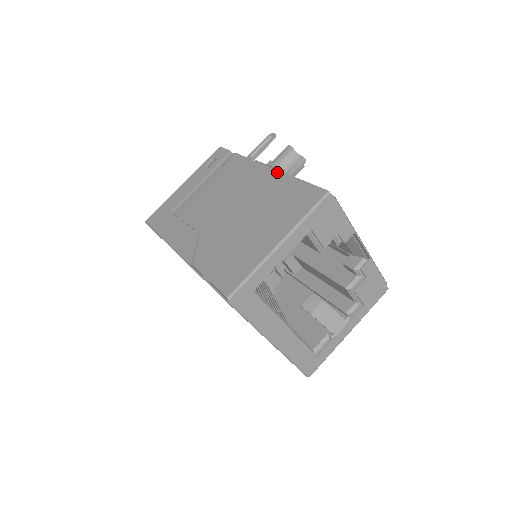
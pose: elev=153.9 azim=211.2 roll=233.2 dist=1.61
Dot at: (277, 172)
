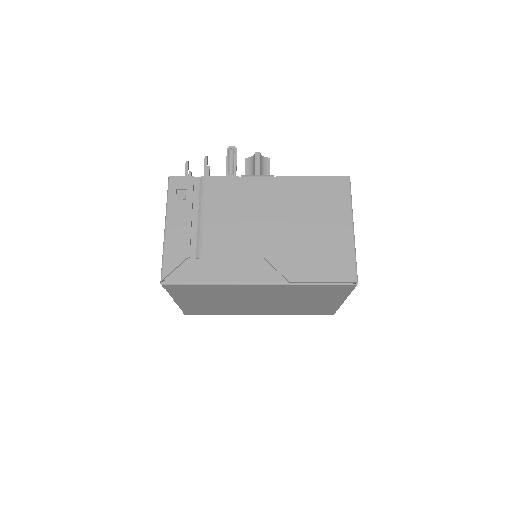
Dot at: (282, 178)
